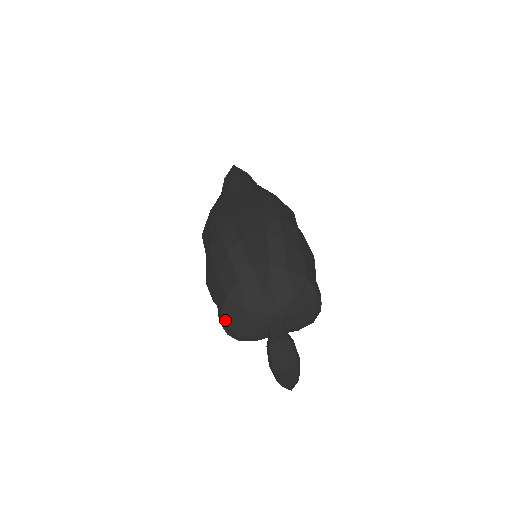
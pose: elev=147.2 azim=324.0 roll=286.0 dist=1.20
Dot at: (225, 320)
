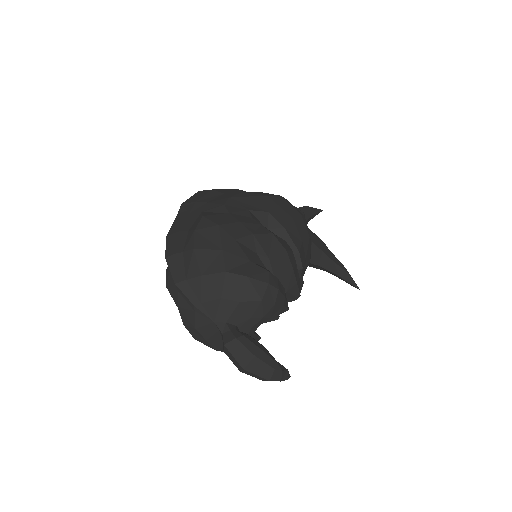
Dot at: occluded
